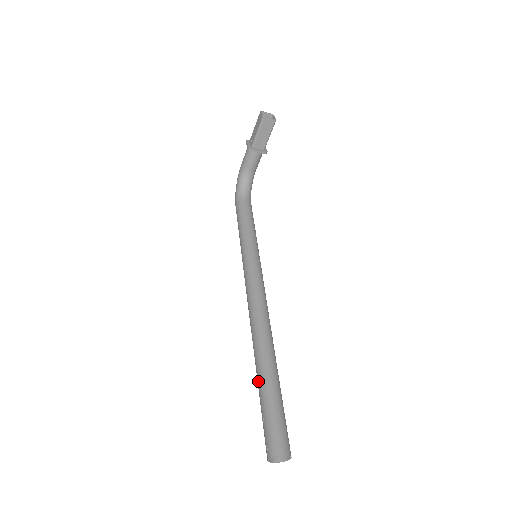
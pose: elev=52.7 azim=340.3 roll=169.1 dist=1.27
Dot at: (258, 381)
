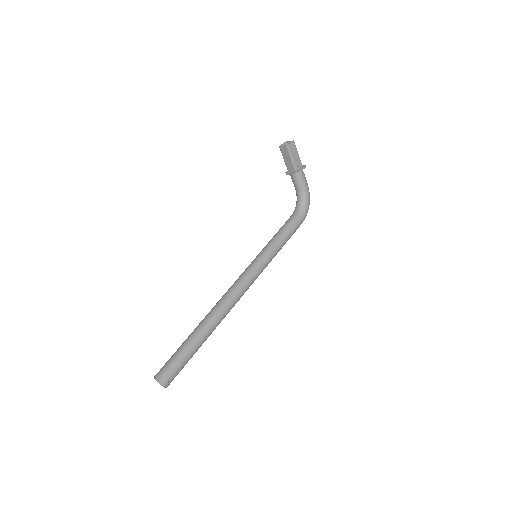
Dot at: occluded
